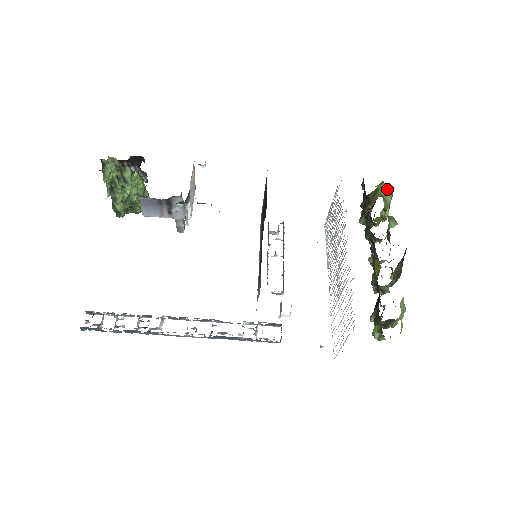
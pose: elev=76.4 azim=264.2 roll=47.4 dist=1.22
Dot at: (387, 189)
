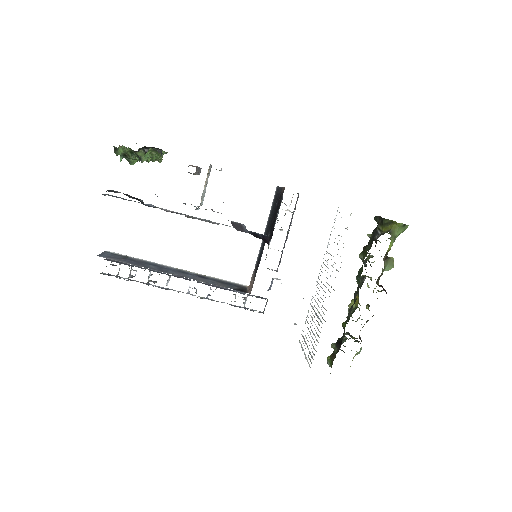
Dot at: (402, 226)
